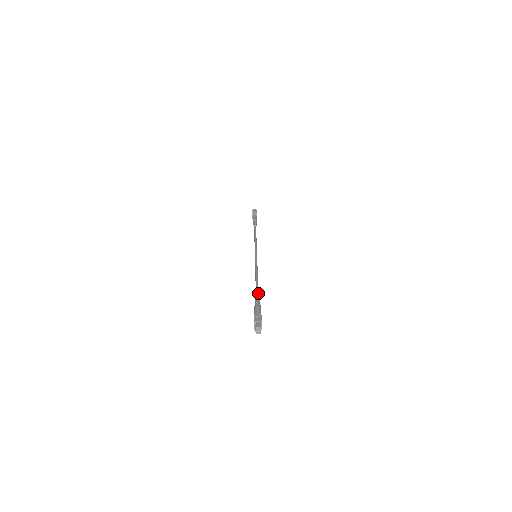
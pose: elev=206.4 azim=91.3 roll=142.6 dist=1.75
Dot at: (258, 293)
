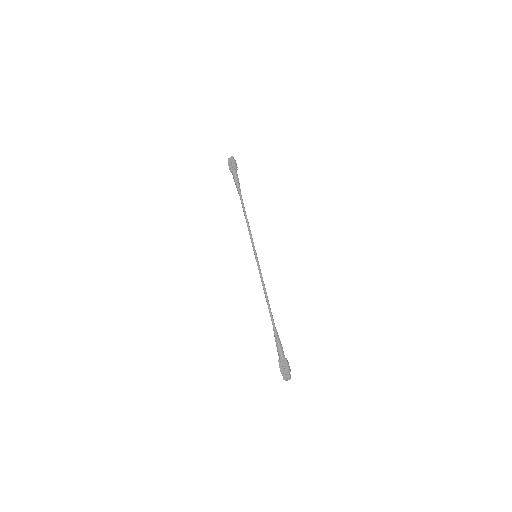
Dot at: (274, 323)
